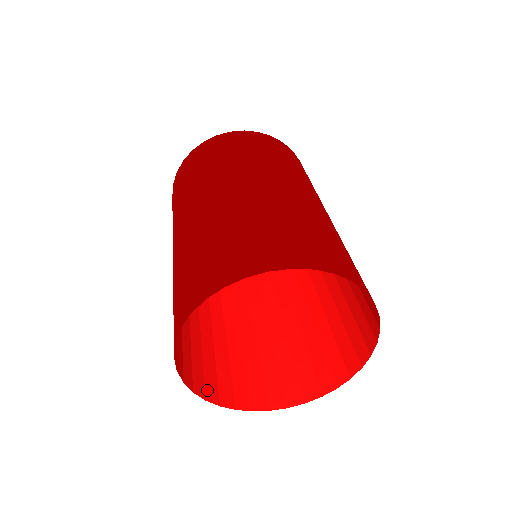
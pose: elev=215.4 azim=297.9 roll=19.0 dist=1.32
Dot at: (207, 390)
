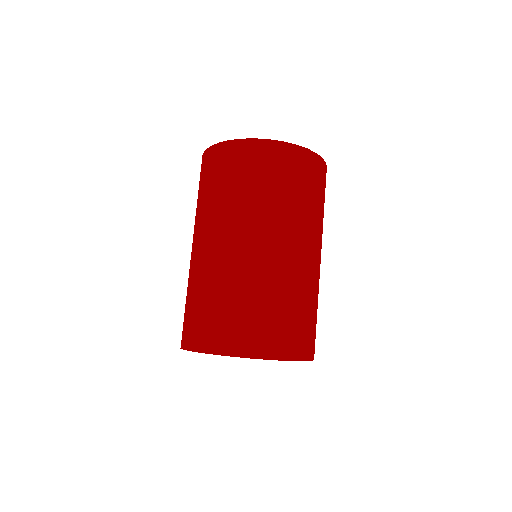
Dot at: occluded
